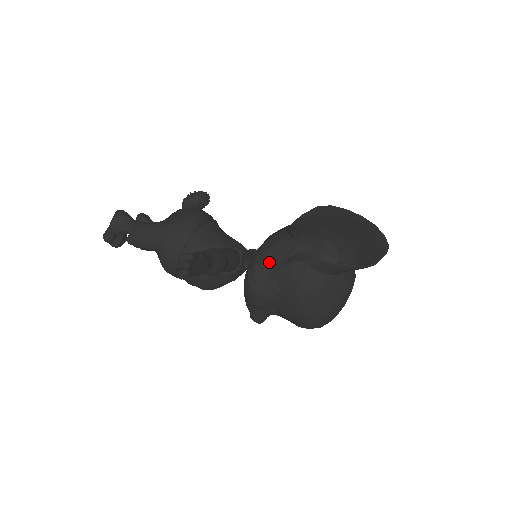
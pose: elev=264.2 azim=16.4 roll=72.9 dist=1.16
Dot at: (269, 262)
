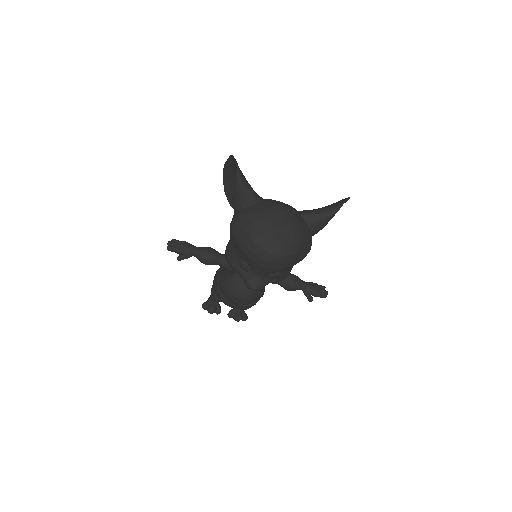
Dot at: occluded
